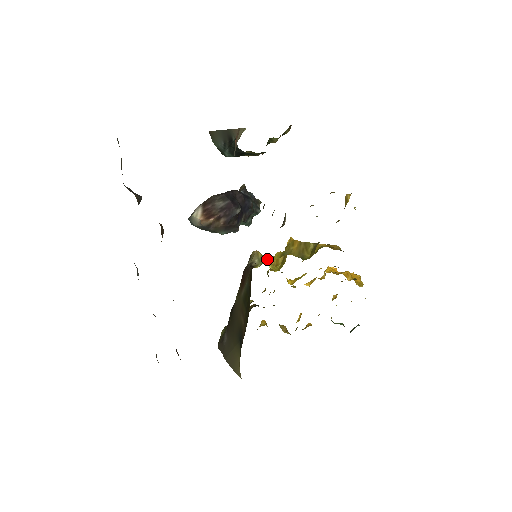
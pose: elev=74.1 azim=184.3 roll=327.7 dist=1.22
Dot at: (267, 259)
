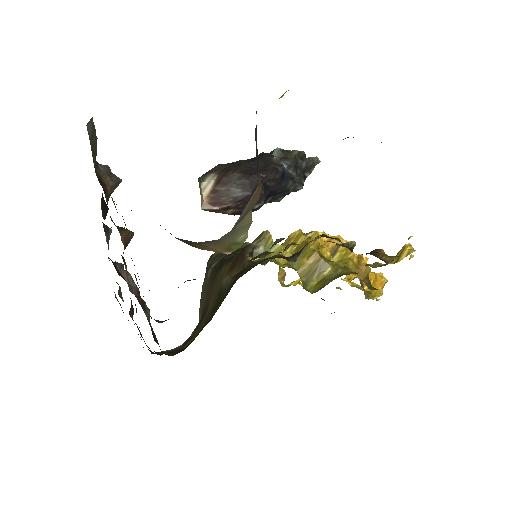
Dot at: (275, 251)
